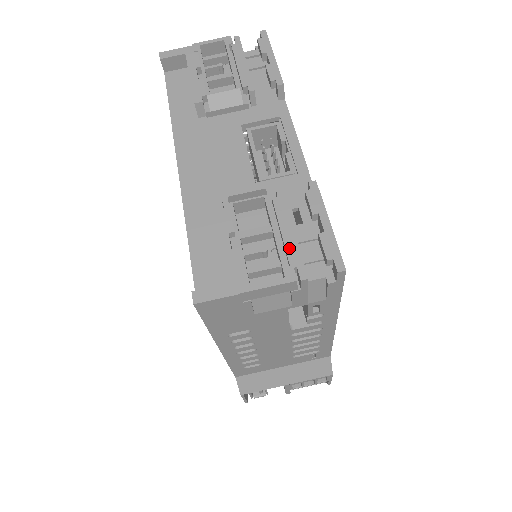
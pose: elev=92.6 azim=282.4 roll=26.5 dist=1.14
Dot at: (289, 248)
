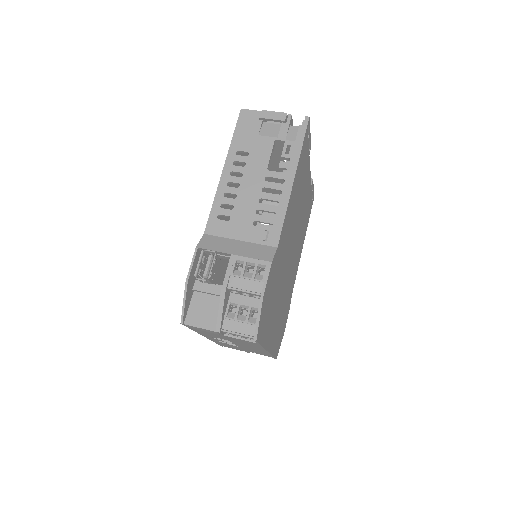
Dot at: occluded
